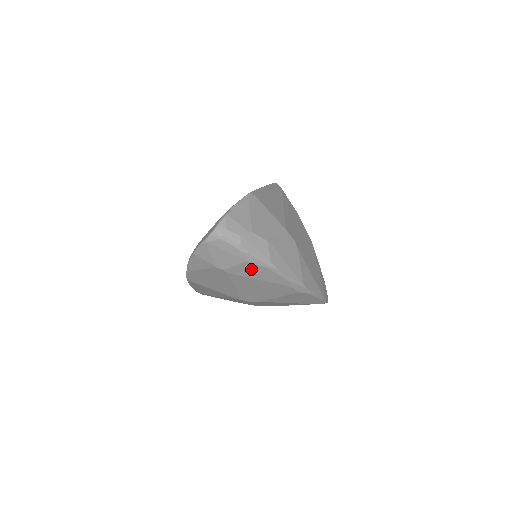
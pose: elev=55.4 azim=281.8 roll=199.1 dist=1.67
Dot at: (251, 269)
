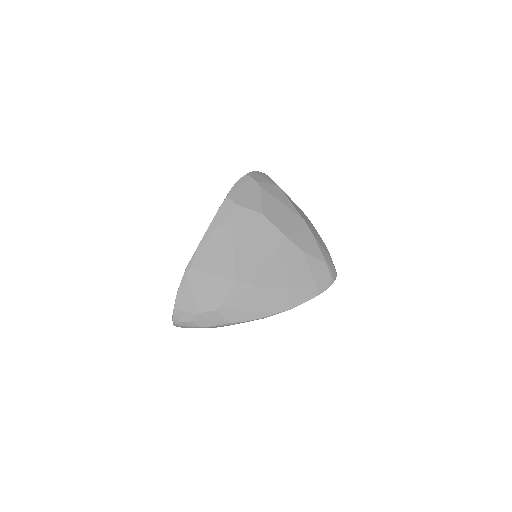
Dot at: occluded
